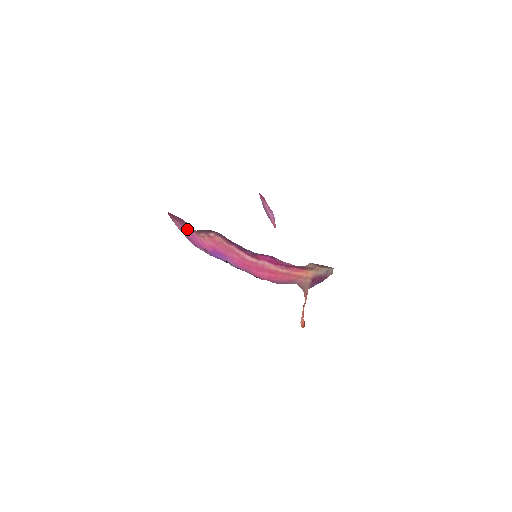
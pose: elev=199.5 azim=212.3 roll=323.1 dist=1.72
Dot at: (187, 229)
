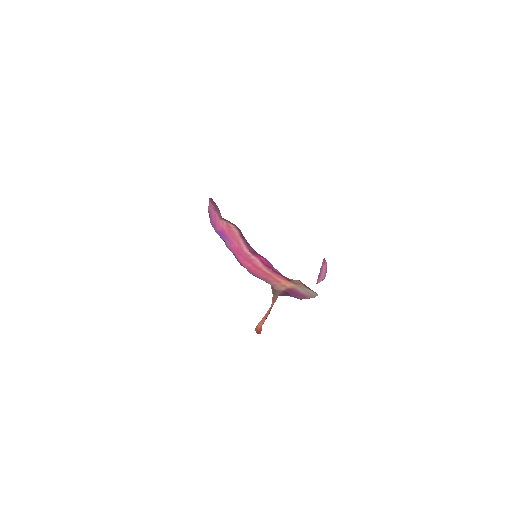
Dot at: (215, 211)
